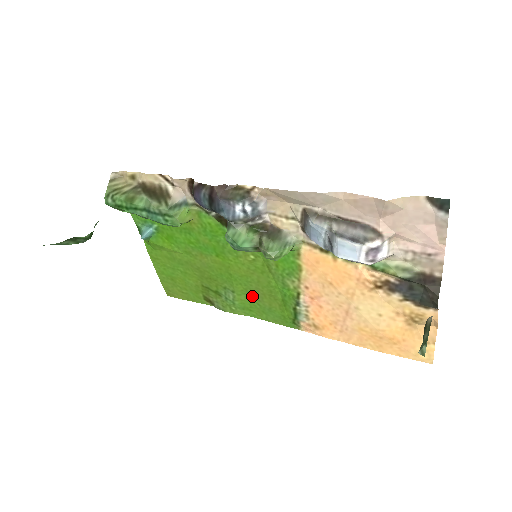
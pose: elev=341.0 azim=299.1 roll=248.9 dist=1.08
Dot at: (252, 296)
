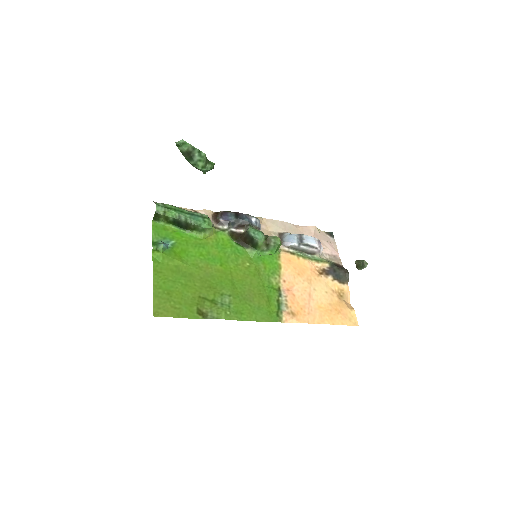
Dot at: (245, 298)
